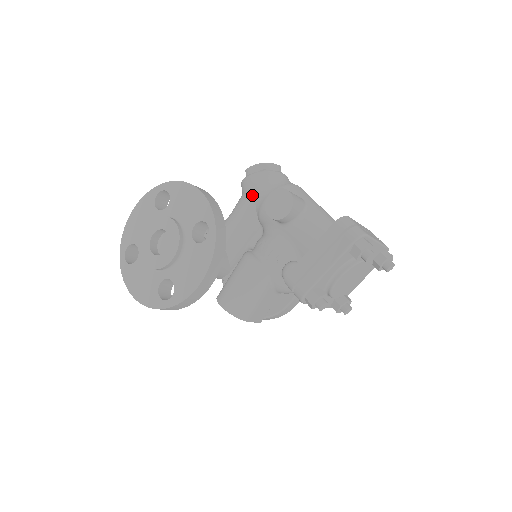
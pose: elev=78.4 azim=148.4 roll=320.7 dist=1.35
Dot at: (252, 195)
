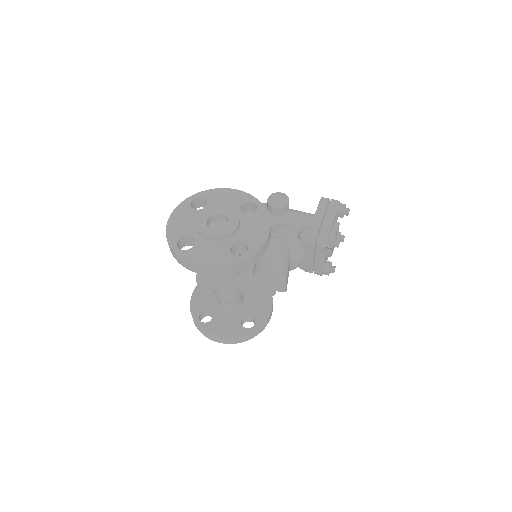
Dot at: occluded
